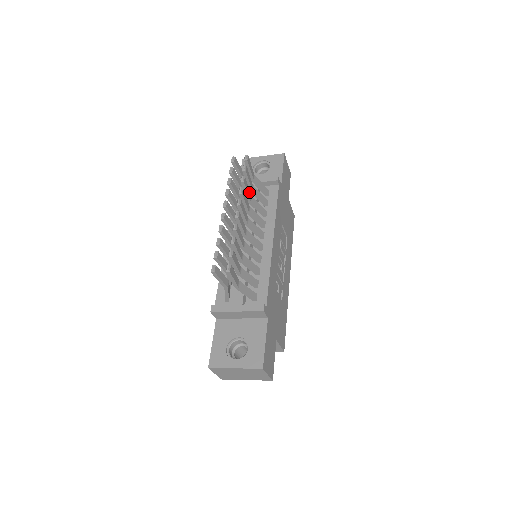
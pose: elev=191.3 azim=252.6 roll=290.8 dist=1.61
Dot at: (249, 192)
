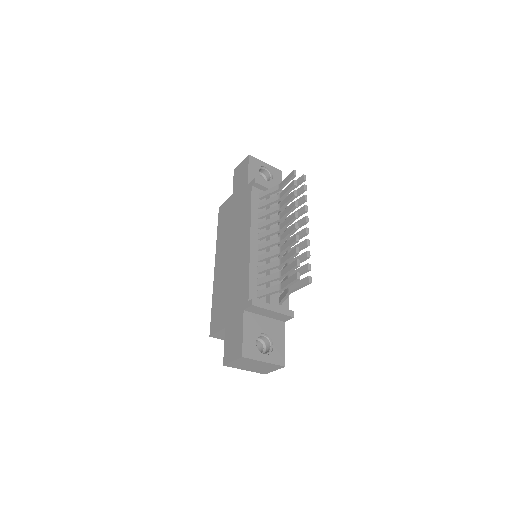
Dot at: occluded
